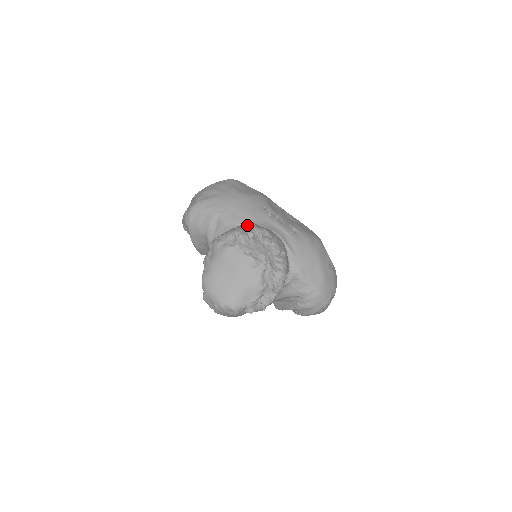
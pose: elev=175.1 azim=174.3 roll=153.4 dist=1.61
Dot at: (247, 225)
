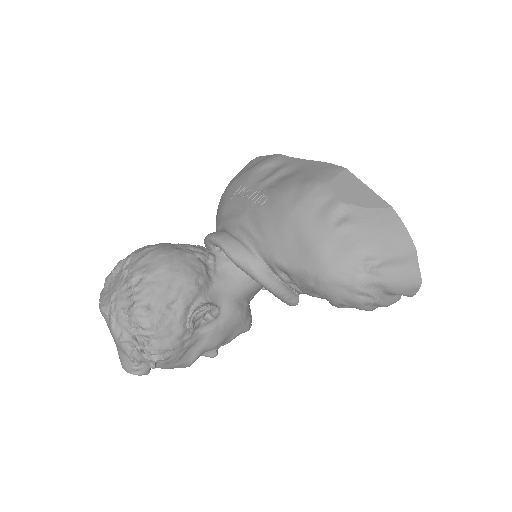
Dot at: occluded
